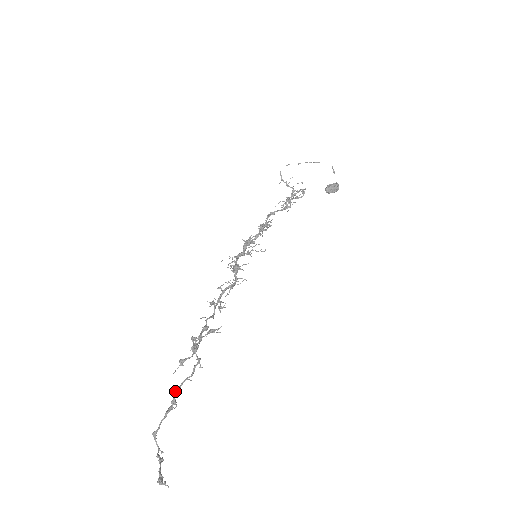
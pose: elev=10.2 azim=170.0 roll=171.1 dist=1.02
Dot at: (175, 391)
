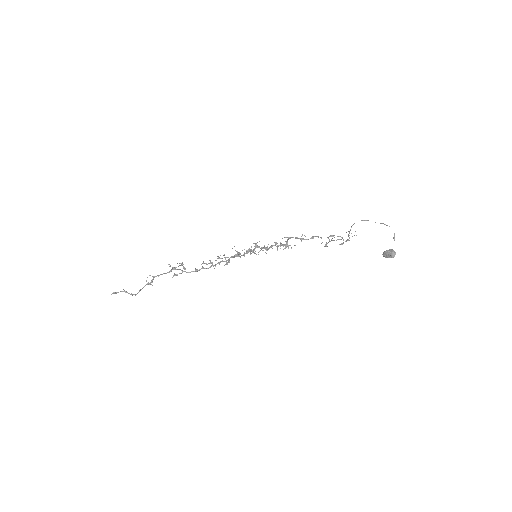
Dot at: occluded
